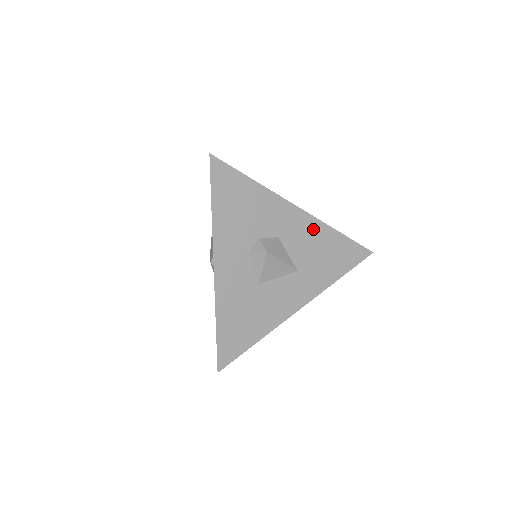
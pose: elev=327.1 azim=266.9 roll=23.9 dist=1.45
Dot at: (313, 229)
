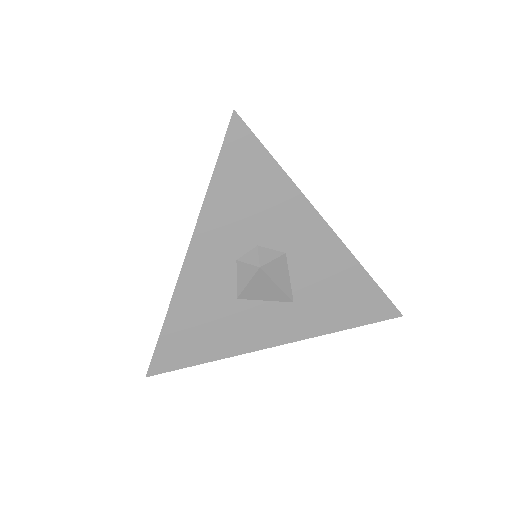
Dot at: (337, 260)
